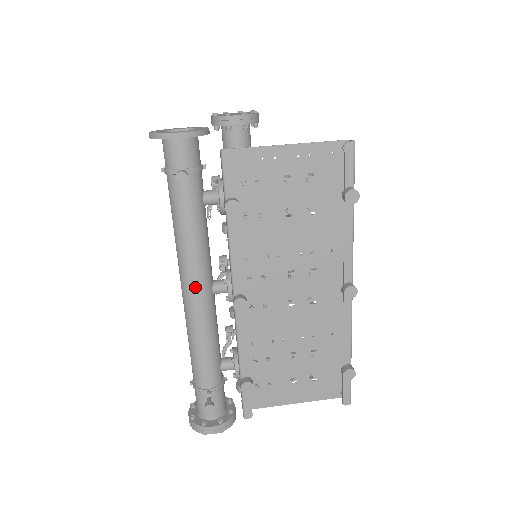
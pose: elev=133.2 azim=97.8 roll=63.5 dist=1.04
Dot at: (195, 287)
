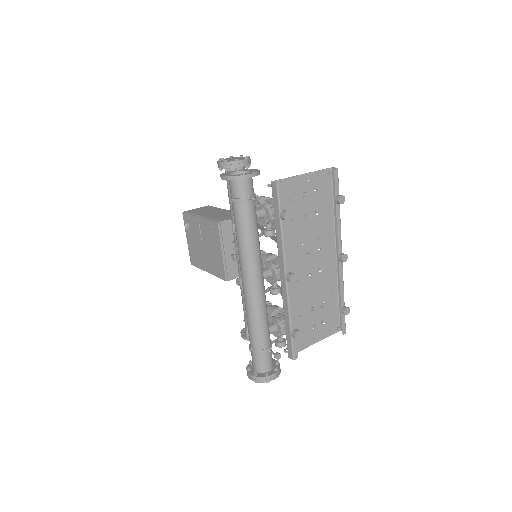
Dot at: (257, 276)
